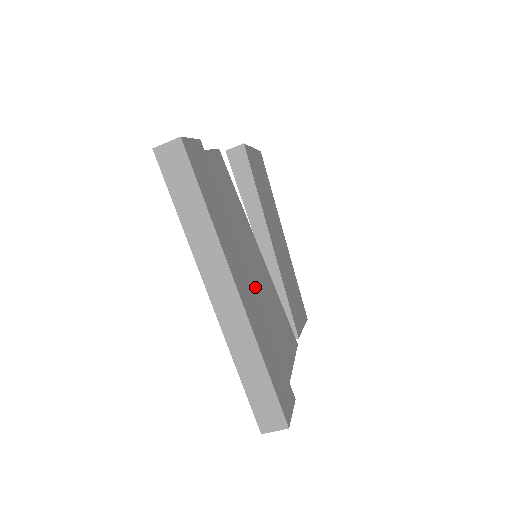
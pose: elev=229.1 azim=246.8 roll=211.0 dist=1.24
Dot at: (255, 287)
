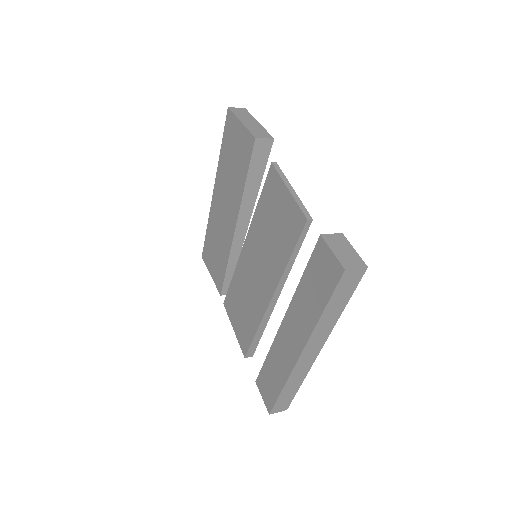
Dot at: occluded
